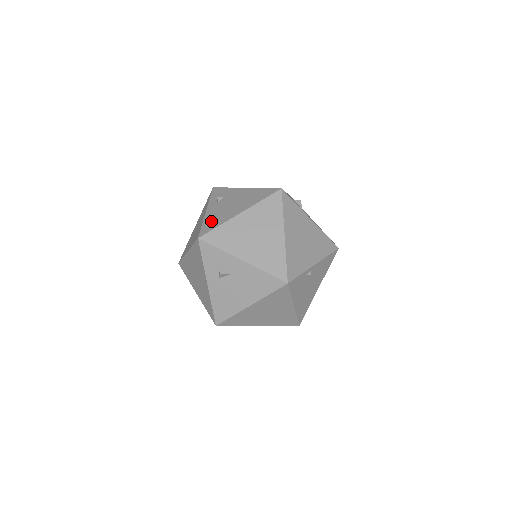
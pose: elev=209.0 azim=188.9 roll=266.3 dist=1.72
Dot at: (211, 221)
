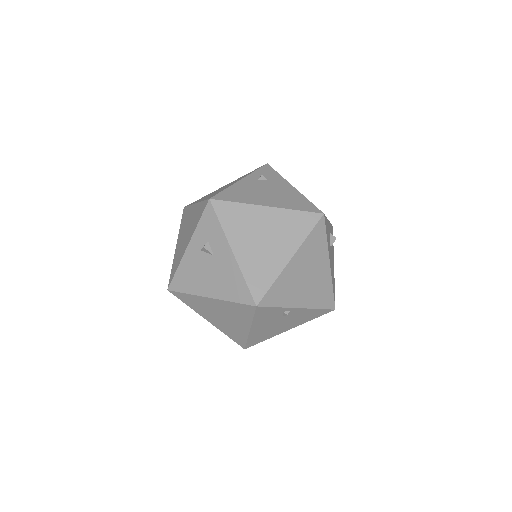
Dot at: (235, 192)
